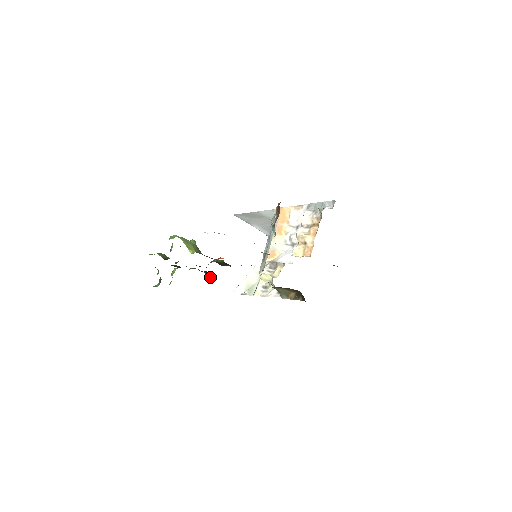
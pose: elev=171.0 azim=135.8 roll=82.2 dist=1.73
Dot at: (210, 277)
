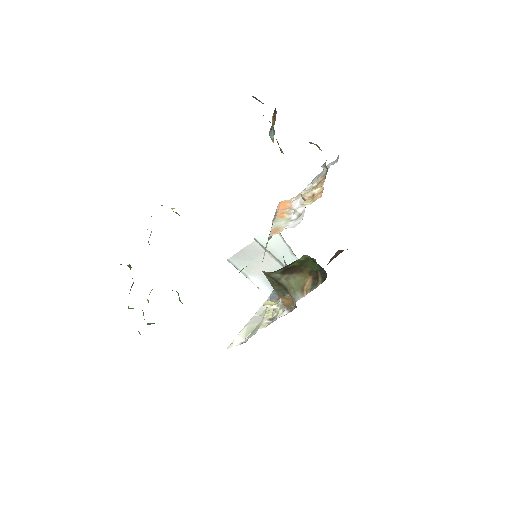
Dot at: occluded
